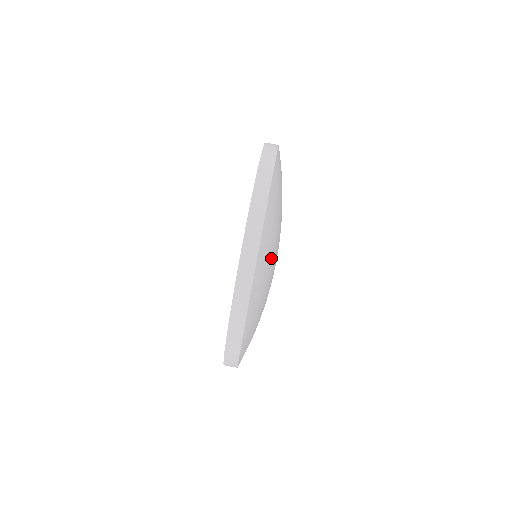
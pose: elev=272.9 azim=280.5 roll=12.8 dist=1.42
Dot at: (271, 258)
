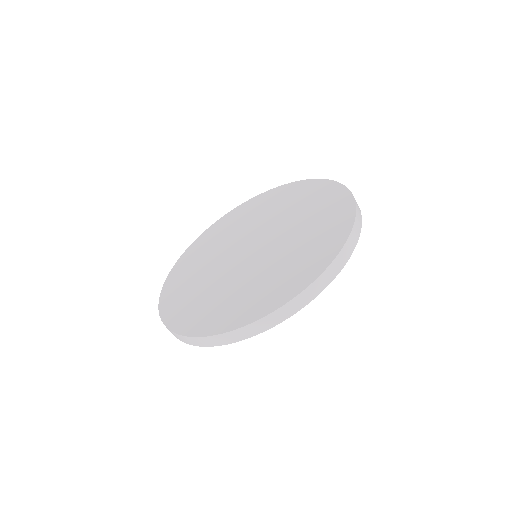
Dot at: occluded
